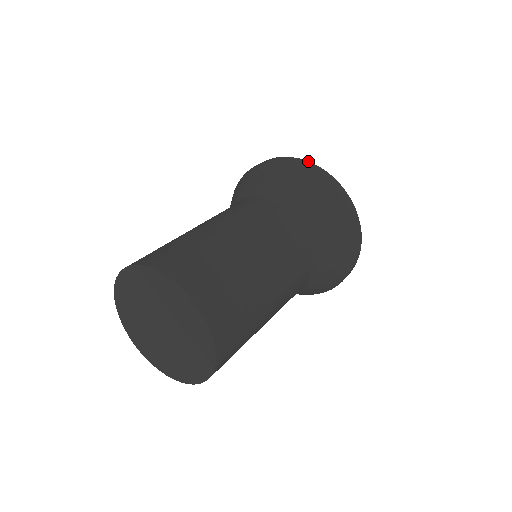
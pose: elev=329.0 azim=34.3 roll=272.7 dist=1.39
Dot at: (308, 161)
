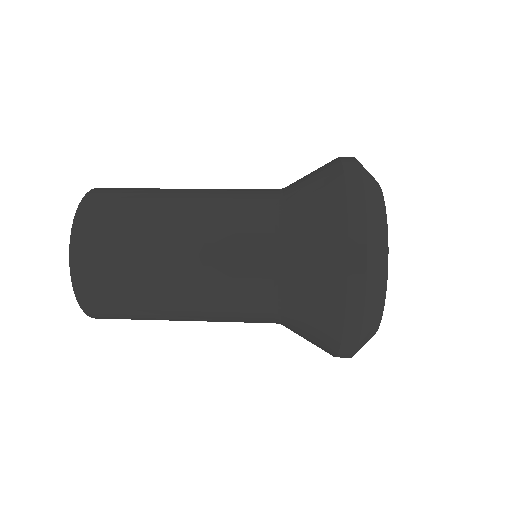
Dot at: occluded
